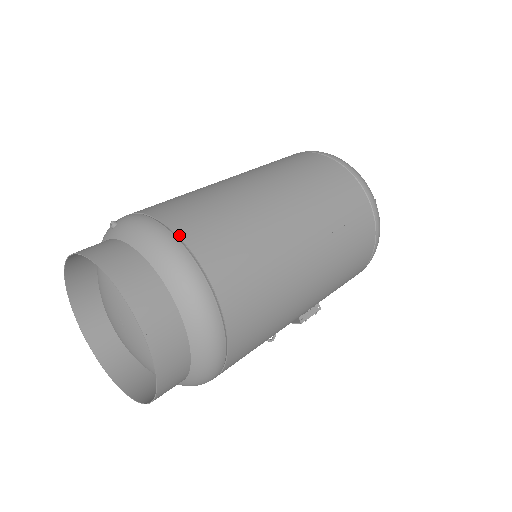
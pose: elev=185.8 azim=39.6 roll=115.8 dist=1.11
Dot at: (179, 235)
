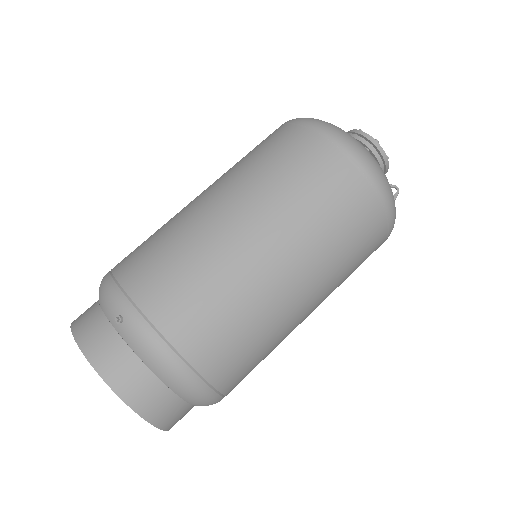
Dot at: (191, 363)
